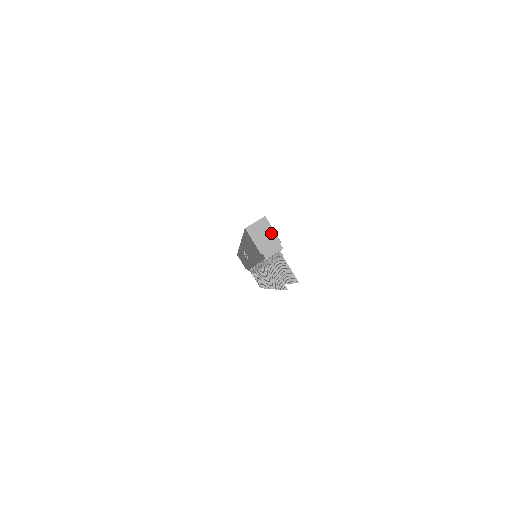
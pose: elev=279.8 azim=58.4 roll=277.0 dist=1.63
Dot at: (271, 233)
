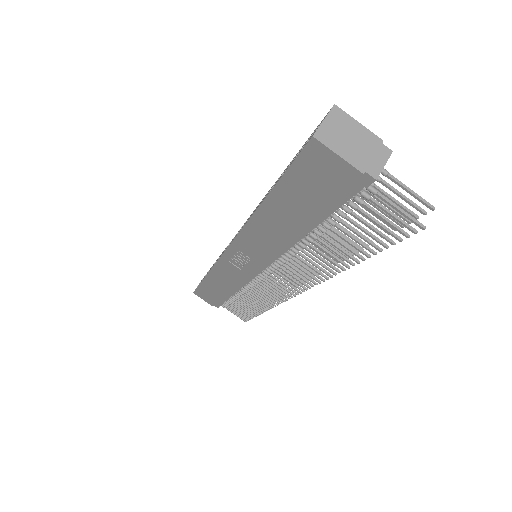
Dot at: (360, 131)
